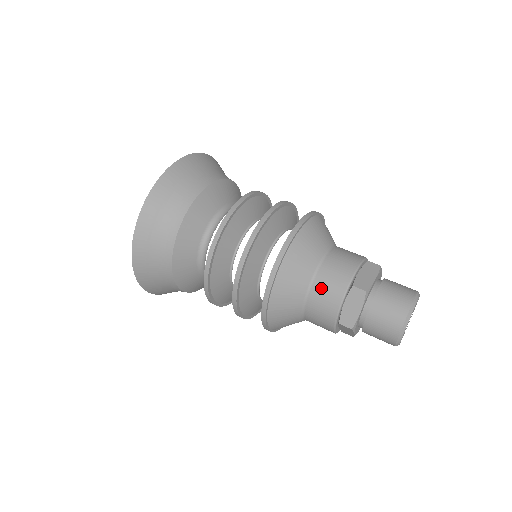
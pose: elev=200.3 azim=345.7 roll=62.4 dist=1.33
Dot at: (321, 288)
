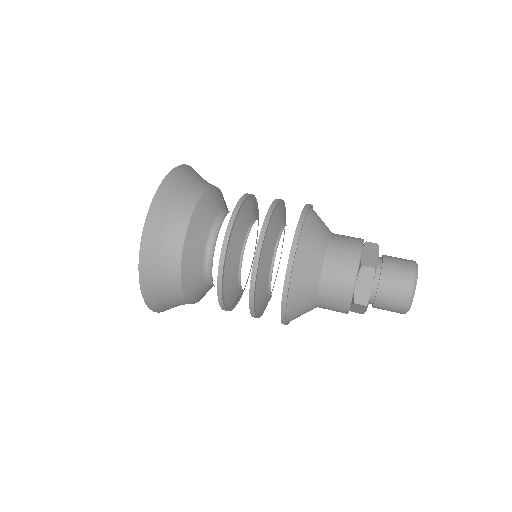
Dot at: (333, 273)
